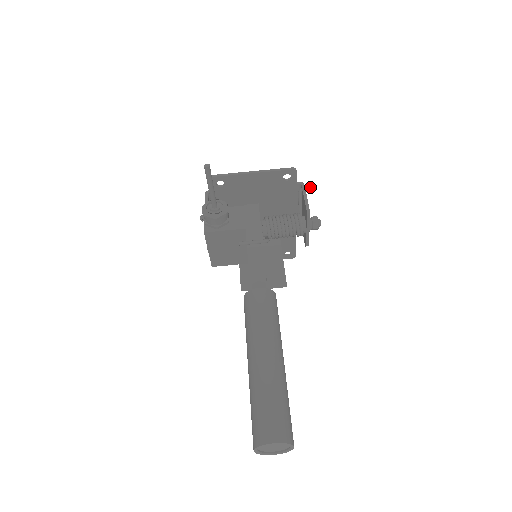
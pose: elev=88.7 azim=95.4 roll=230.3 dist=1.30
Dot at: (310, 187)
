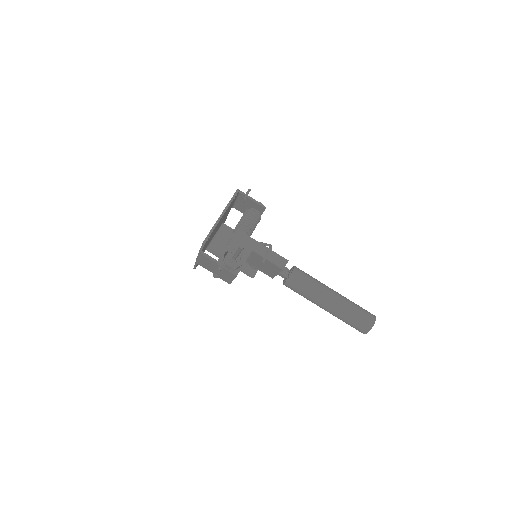
Dot at: (249, 191)
